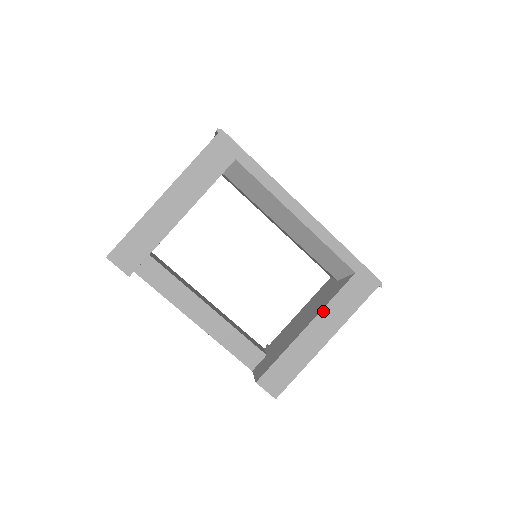
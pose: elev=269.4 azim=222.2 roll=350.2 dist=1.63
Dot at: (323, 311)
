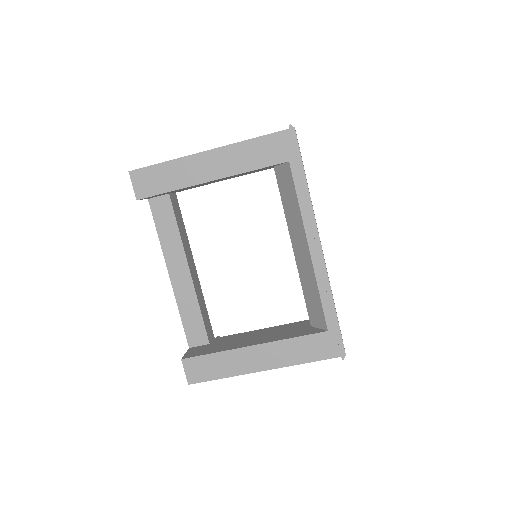
Dot at: (277, 342)
